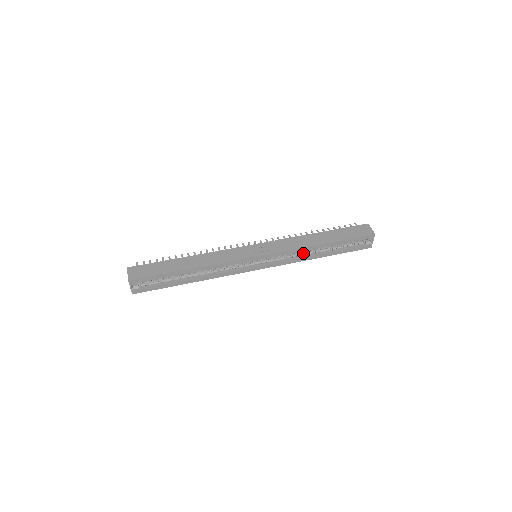
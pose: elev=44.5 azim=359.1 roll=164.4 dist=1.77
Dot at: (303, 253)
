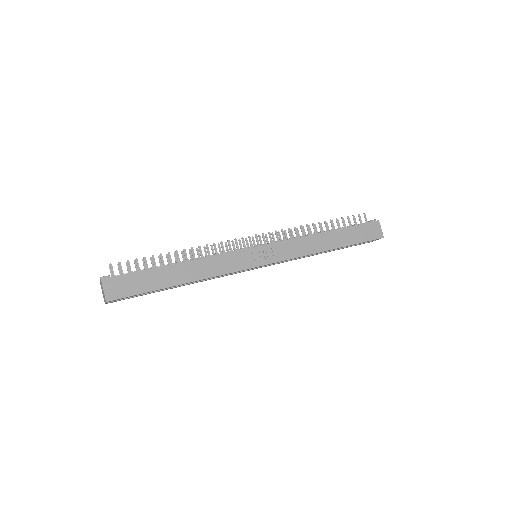
Dot at: occluded
